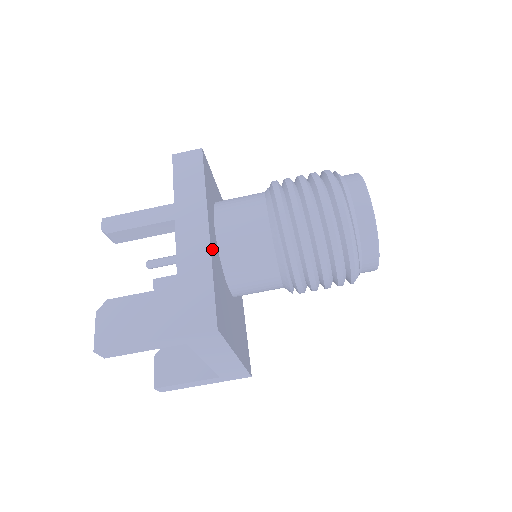
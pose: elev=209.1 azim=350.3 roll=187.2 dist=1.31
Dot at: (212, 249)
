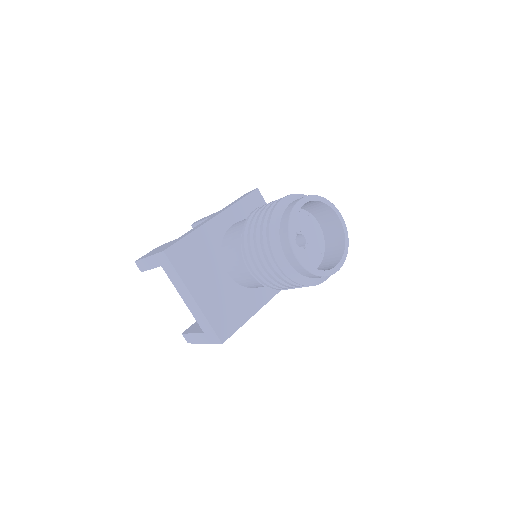
Dot at: (208, 227)
